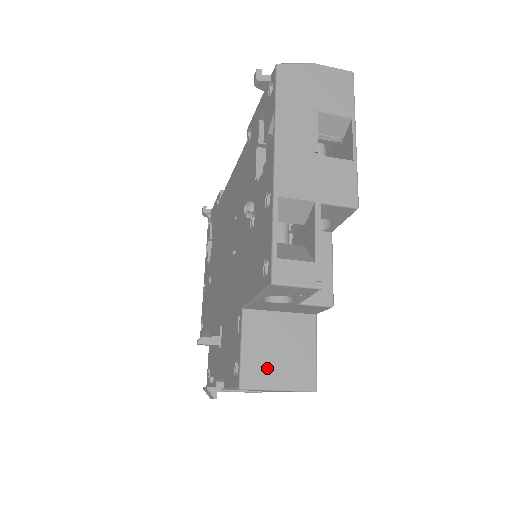
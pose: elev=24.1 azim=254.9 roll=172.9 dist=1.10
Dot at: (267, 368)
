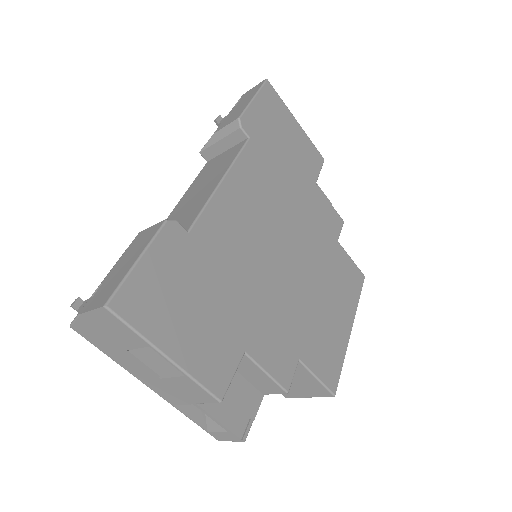
Dot at: (292, 390)
